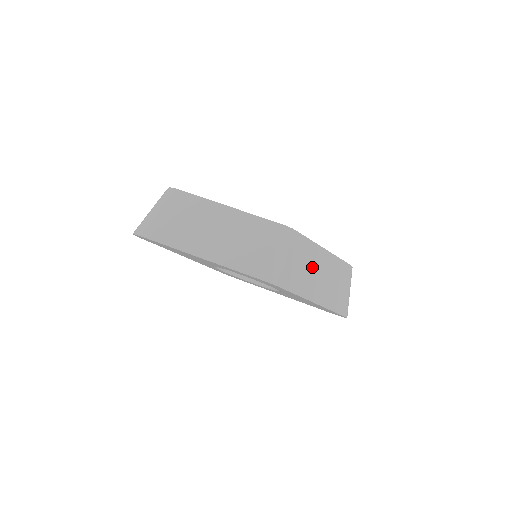
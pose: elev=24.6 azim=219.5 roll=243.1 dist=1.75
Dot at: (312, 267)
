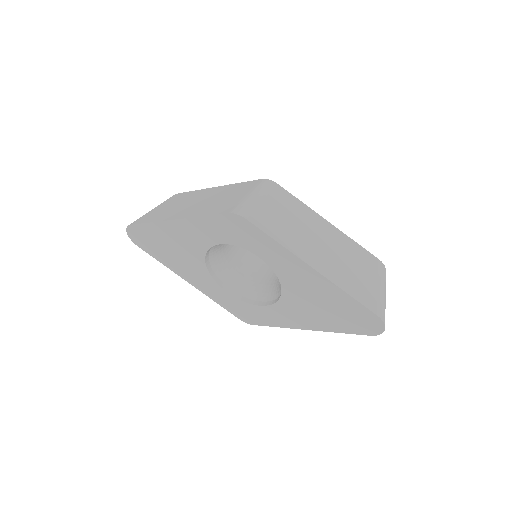
Dot at: (306, 228)
